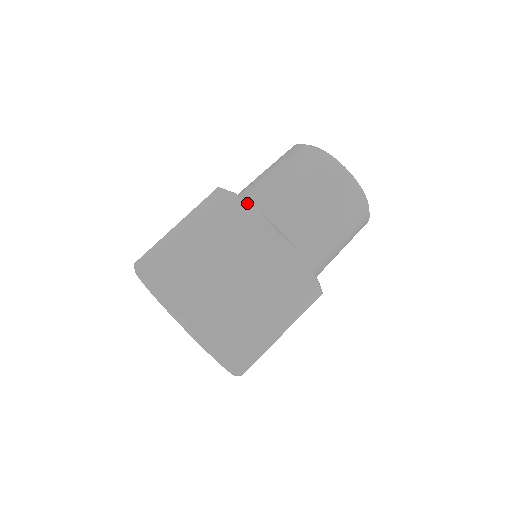
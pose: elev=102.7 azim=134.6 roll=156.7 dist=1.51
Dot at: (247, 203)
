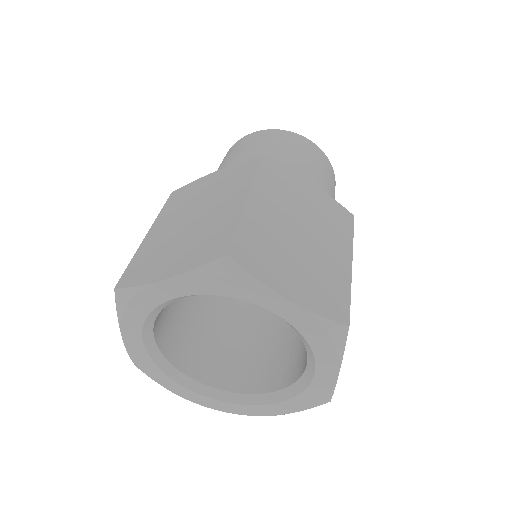
Dot at: (213, 173)
